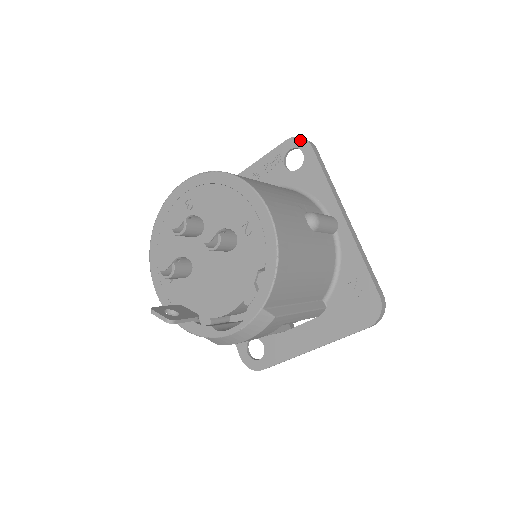
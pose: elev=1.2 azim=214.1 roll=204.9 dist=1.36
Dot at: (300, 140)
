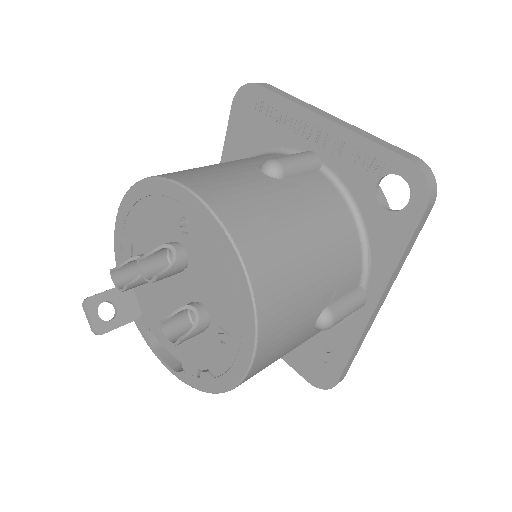
Dot at: (423, 184)
